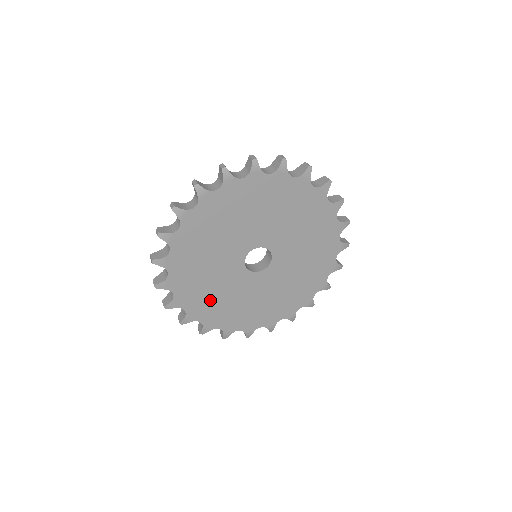
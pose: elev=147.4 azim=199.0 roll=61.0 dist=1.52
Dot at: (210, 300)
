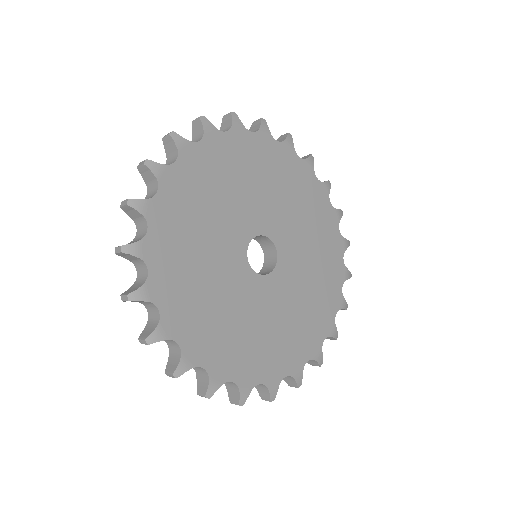
Dot at: (231, 338)
